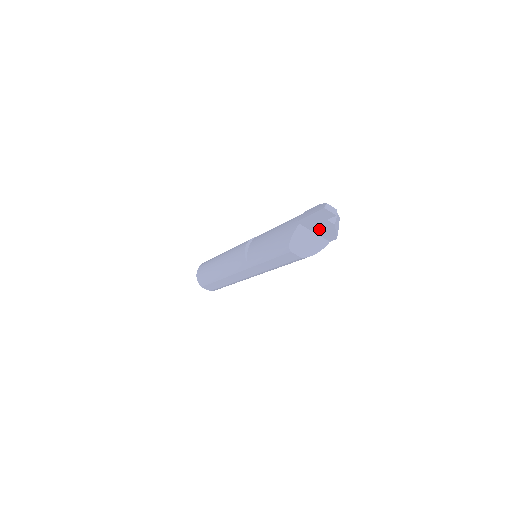
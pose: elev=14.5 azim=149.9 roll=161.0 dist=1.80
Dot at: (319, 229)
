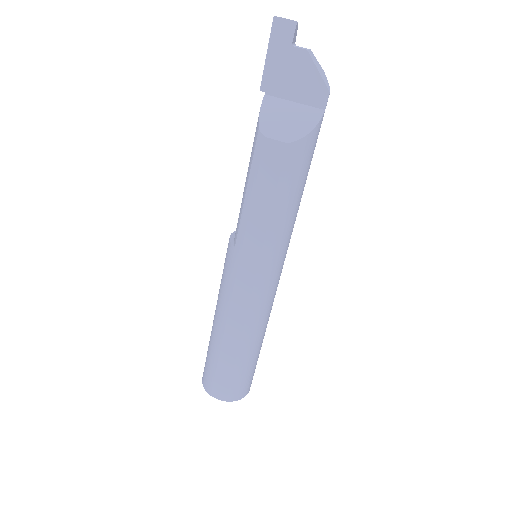
Dot at: (295, 85)
